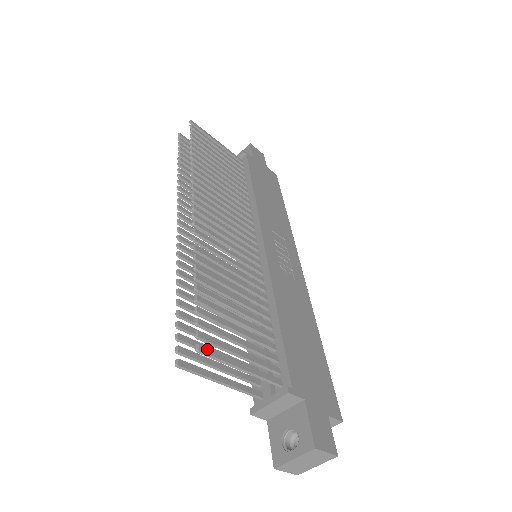
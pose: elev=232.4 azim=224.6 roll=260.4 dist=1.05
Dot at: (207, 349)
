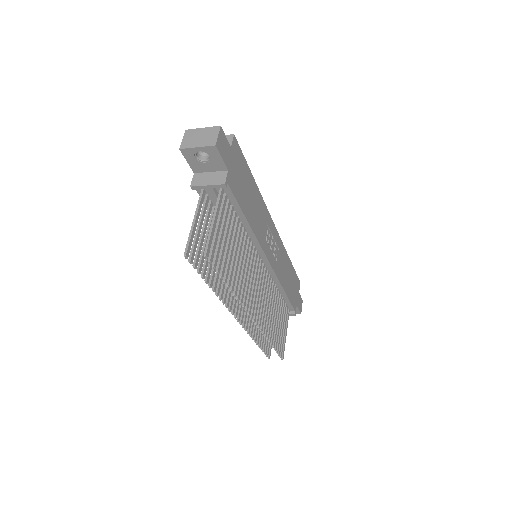
Dot at: (283, 354)
